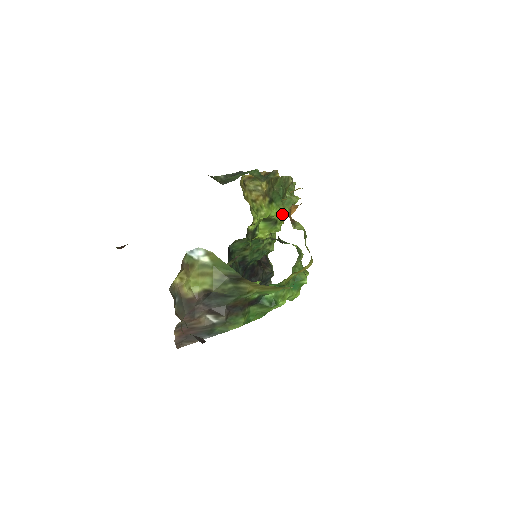
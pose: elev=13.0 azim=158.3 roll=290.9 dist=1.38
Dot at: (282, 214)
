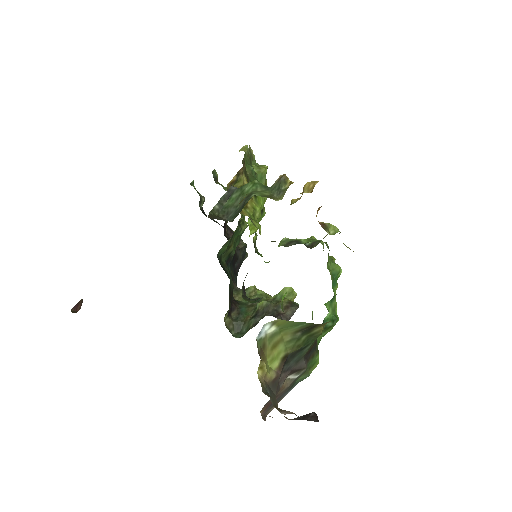
Dot at: (266, 199)
